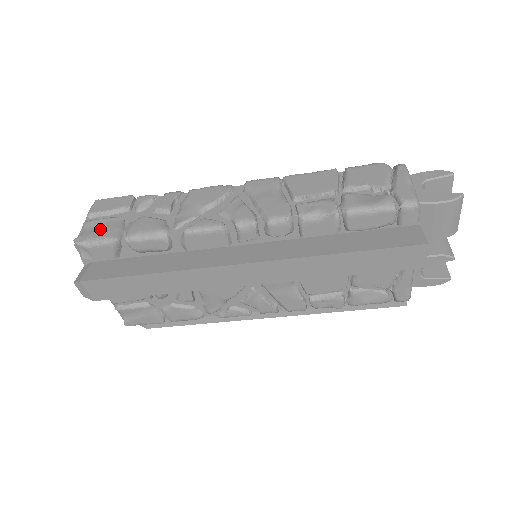
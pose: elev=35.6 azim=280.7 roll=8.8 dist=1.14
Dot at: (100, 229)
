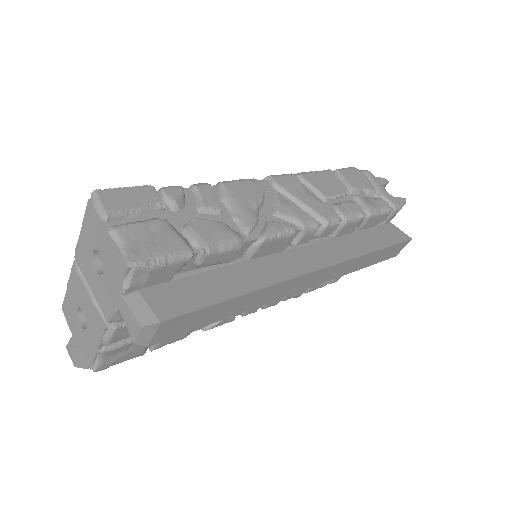
Dot at: (155, 239)
